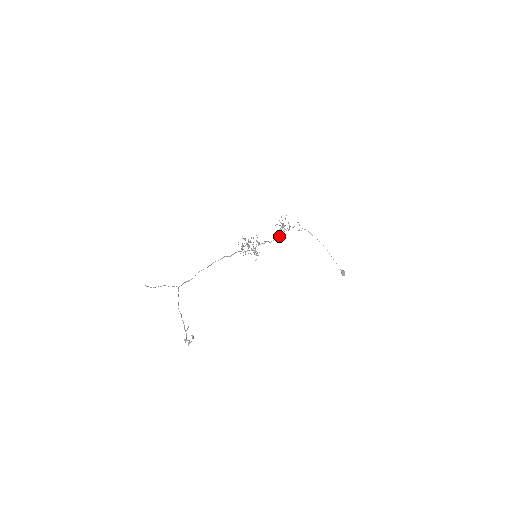
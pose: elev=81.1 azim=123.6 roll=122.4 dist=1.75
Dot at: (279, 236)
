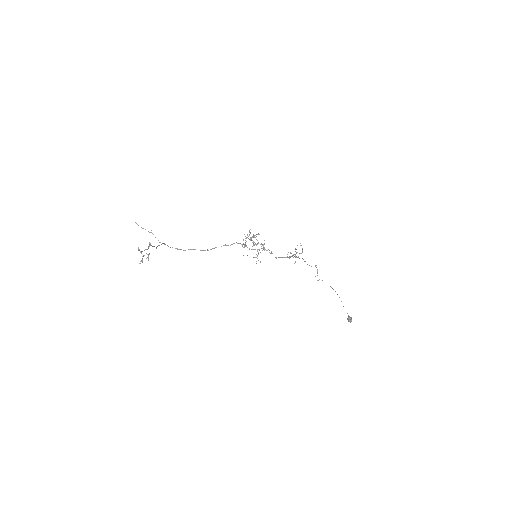
Dot at: (289, 257)
